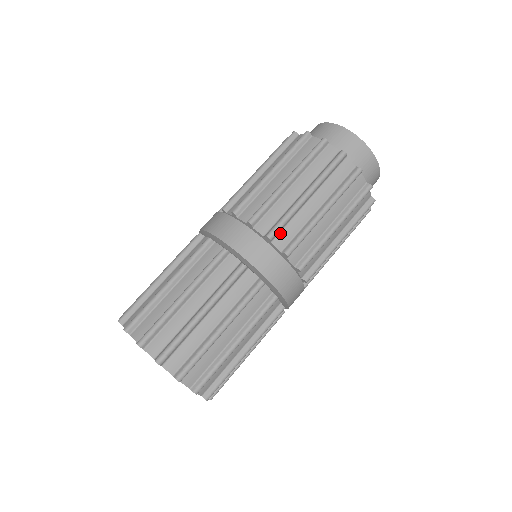
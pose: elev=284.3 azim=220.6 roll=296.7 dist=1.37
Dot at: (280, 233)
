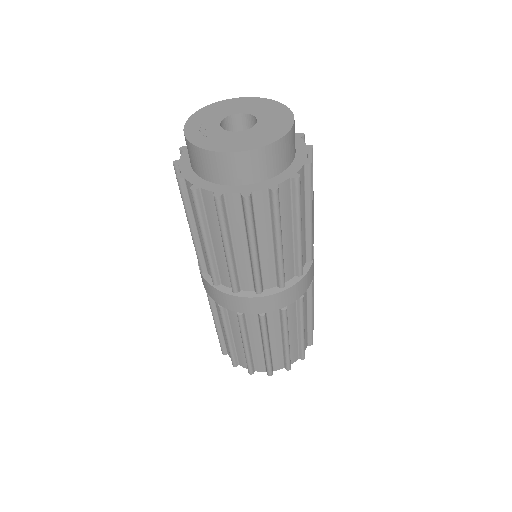
Dot at: (220, 276)
